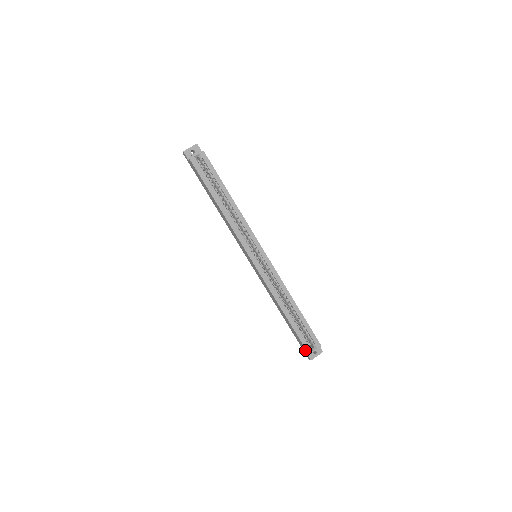
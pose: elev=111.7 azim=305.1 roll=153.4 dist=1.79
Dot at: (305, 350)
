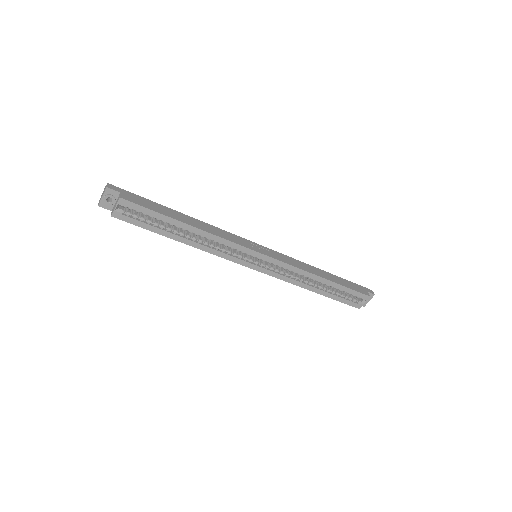
Dot at: occluded
